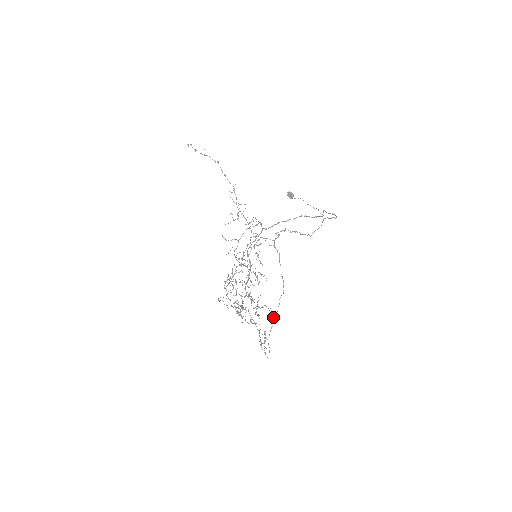
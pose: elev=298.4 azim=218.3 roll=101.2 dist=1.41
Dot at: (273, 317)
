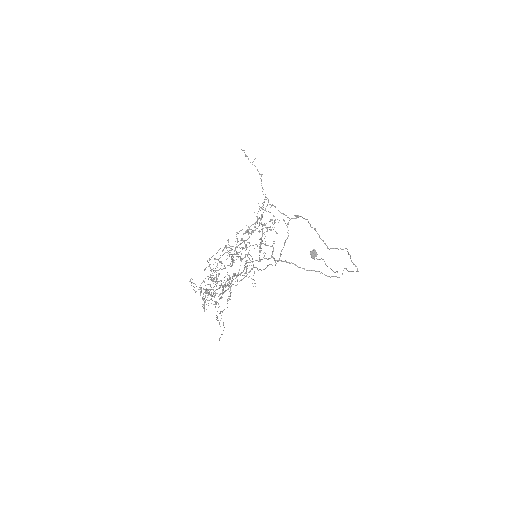
Dot at: (253, 265)
